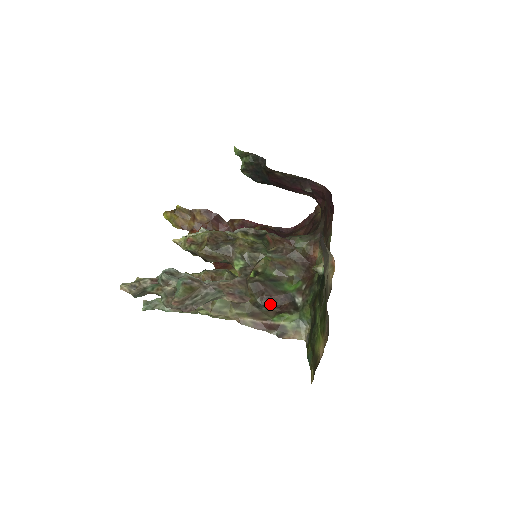
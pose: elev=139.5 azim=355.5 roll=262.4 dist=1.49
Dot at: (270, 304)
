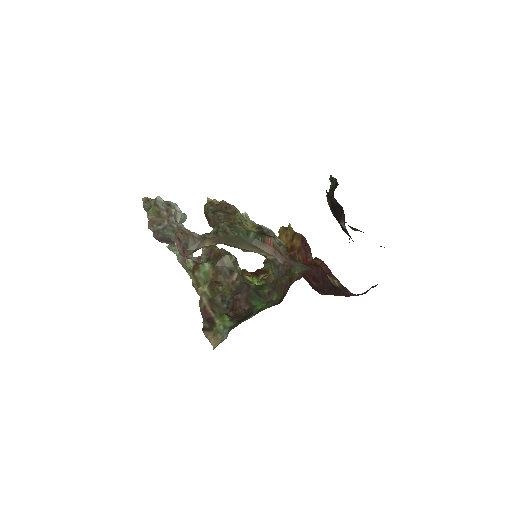
Dot at: (233, 306)
